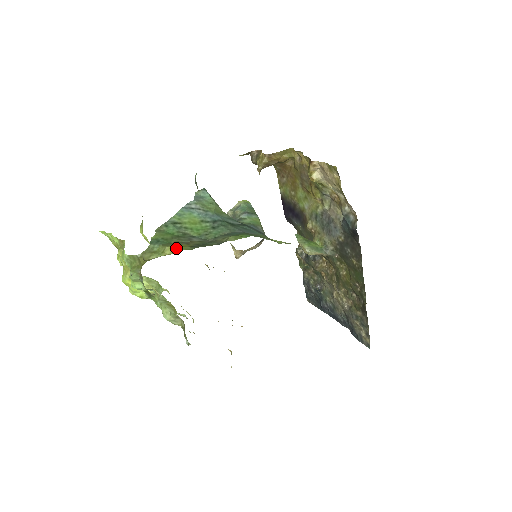
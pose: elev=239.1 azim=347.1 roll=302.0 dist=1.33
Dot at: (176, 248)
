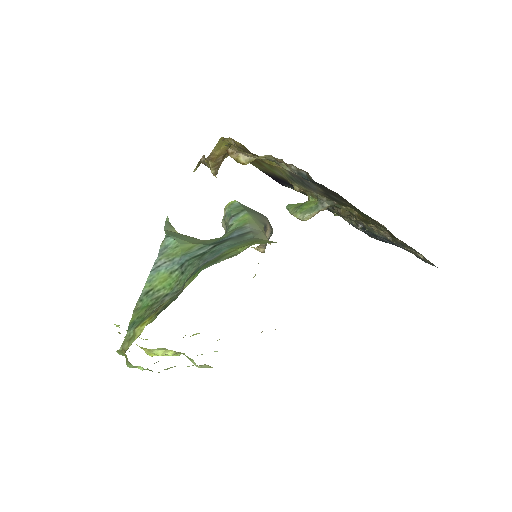
Dot at: (143, 326)
